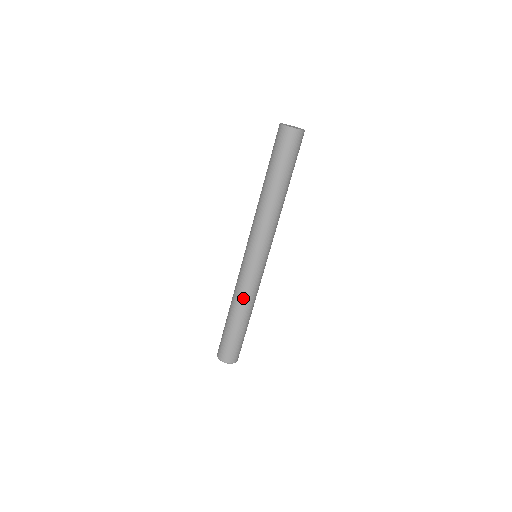
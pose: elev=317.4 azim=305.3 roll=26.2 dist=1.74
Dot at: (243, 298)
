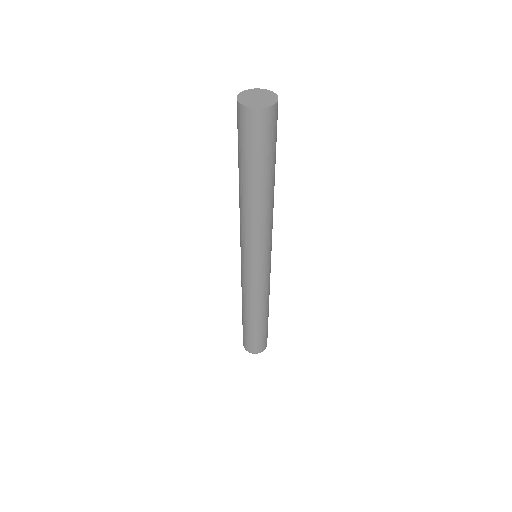
Dot at: (262, 301)
